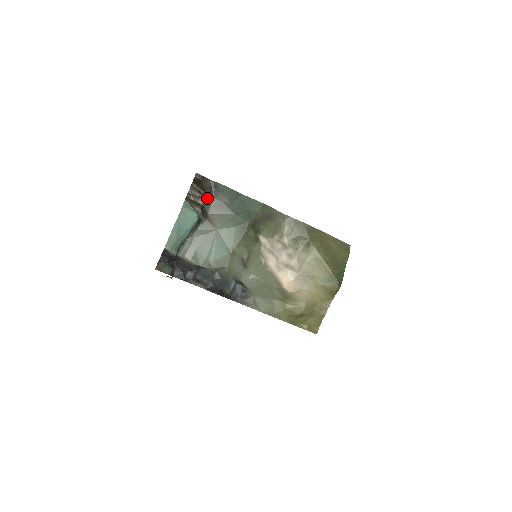
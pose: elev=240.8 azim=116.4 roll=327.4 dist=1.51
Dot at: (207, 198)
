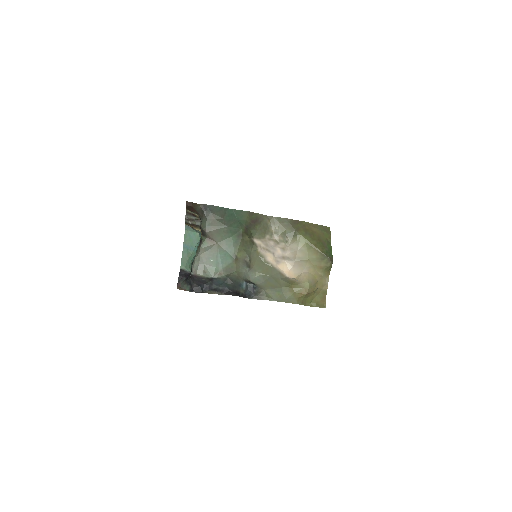
Dot at: (201, 219)
